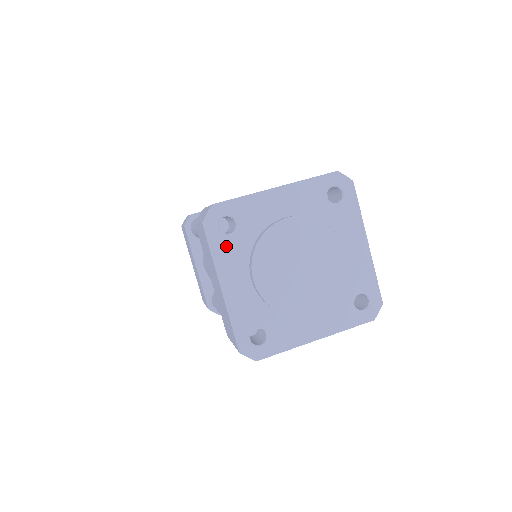
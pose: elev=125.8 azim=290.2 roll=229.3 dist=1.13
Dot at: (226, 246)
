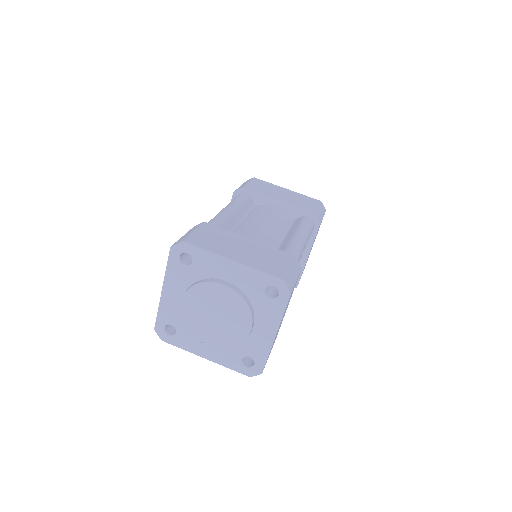
Dot at: (178, 270)
